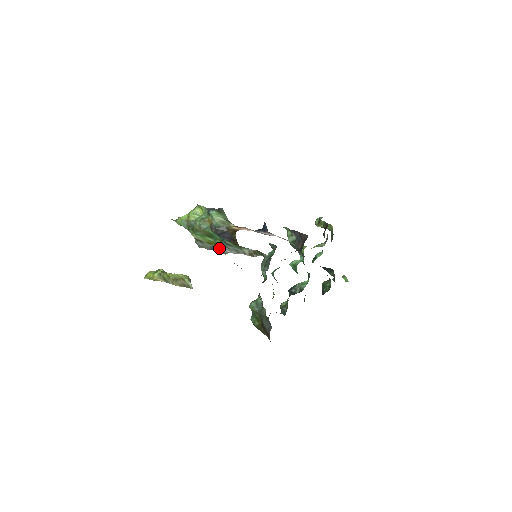
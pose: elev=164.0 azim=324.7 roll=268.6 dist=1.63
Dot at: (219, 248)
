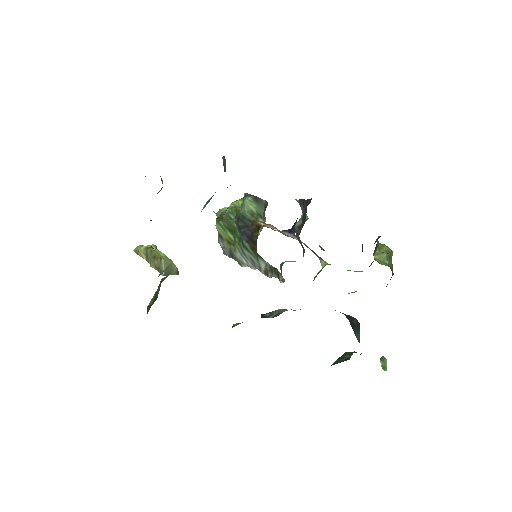
Dot at: (236, 253)
